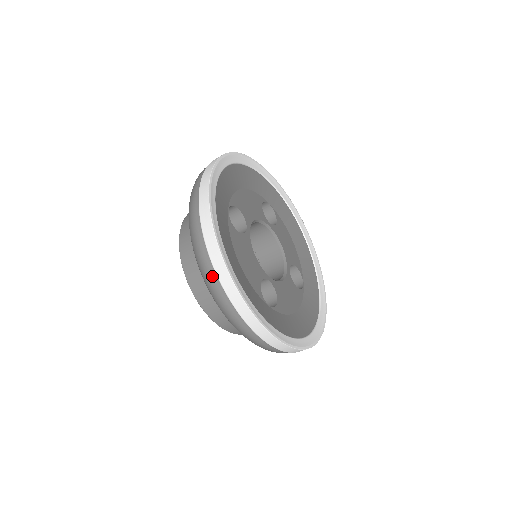
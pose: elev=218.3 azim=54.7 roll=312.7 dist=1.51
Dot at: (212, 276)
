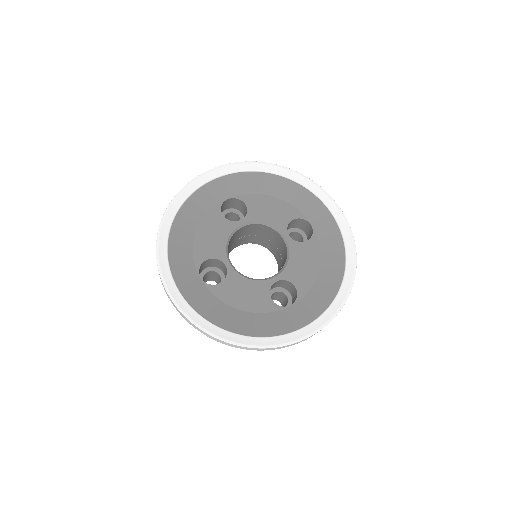
Dot at: occluded
